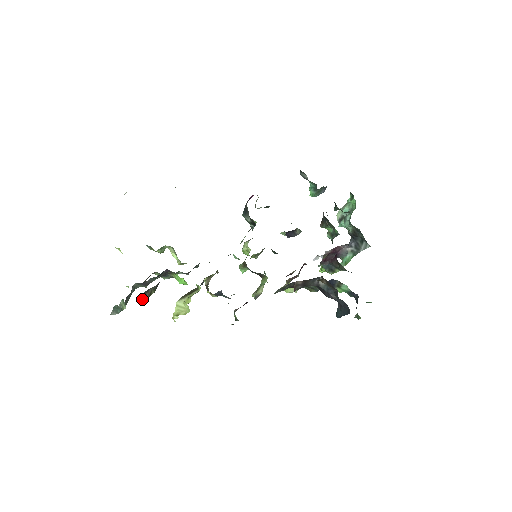
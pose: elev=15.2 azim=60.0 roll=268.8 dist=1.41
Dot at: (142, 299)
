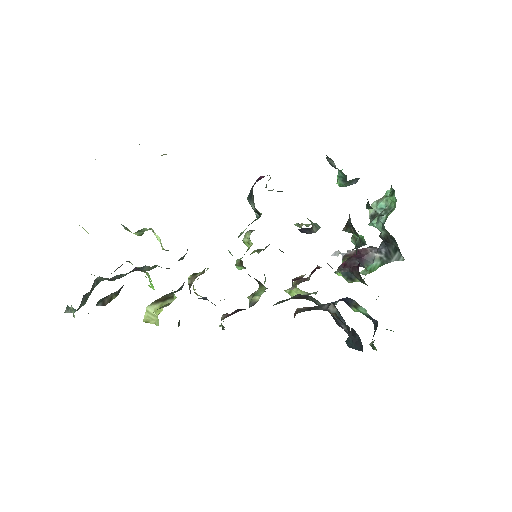
Dot at: (99, 305)
